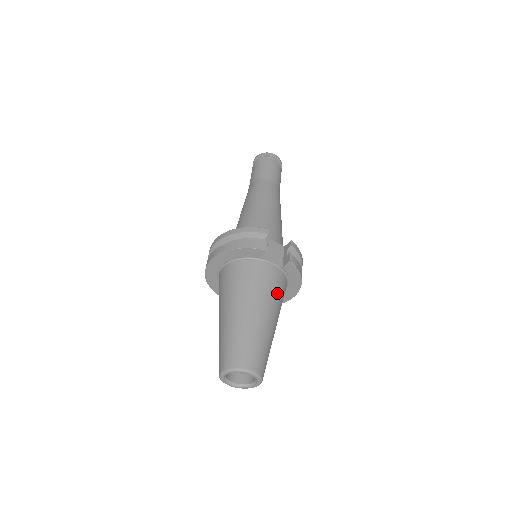
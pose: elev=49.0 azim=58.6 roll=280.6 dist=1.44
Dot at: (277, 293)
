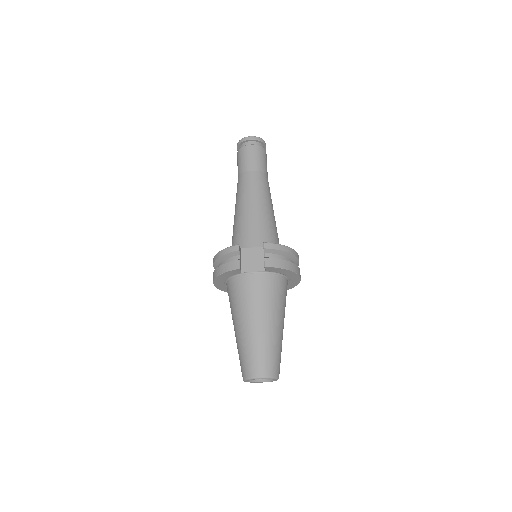
Dot at: (267, 296)
